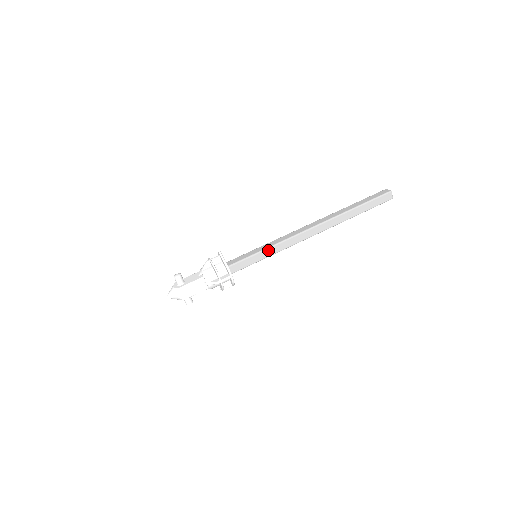
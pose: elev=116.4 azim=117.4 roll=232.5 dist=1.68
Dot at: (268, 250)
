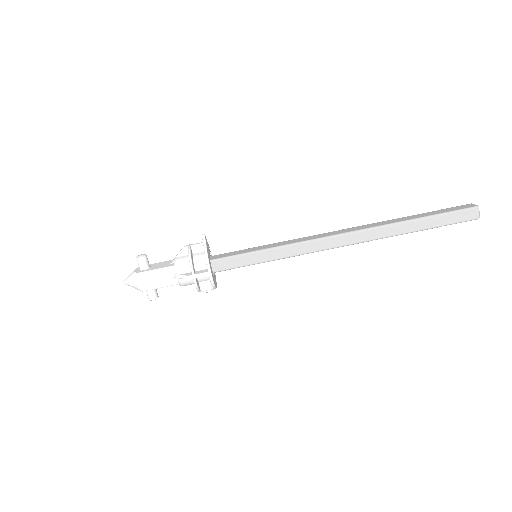
Dot at: (273, 251)
